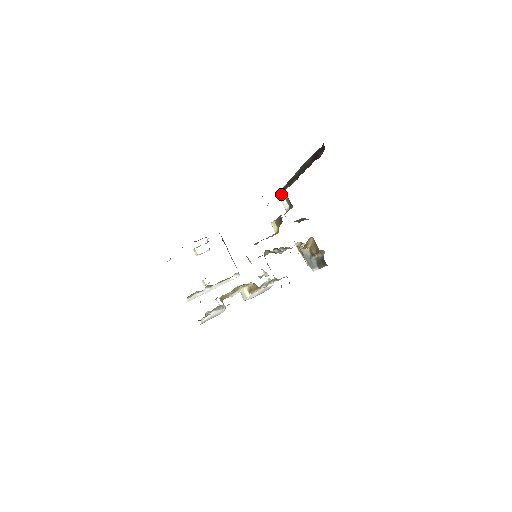
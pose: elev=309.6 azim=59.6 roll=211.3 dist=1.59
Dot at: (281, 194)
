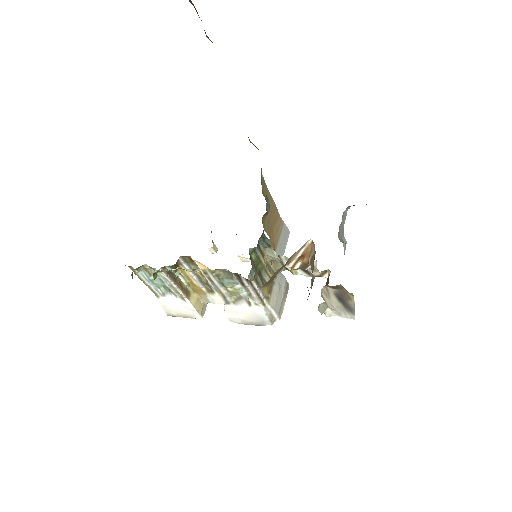
Dot at: occluded
